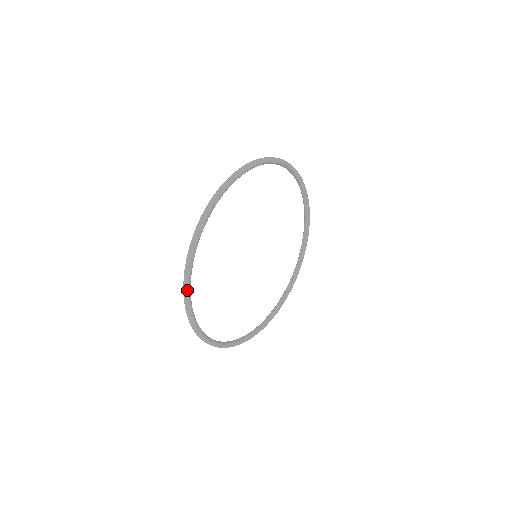
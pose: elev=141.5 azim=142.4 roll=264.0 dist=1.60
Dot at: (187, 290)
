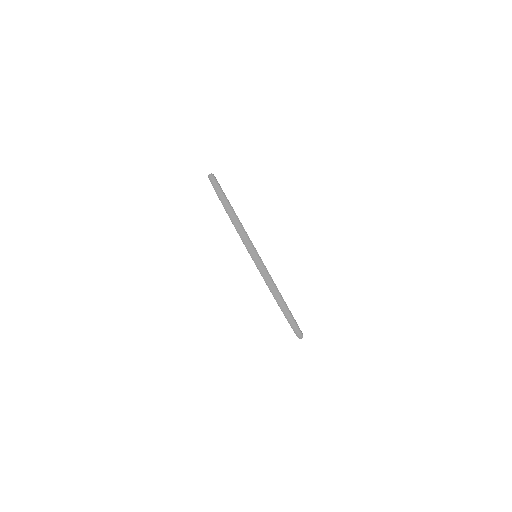
Dot at: (268, 275)
